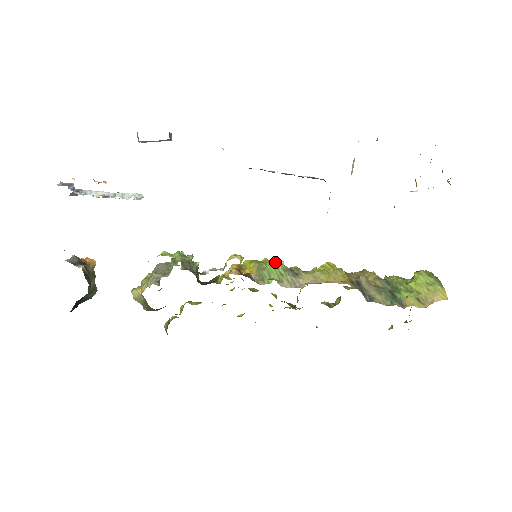
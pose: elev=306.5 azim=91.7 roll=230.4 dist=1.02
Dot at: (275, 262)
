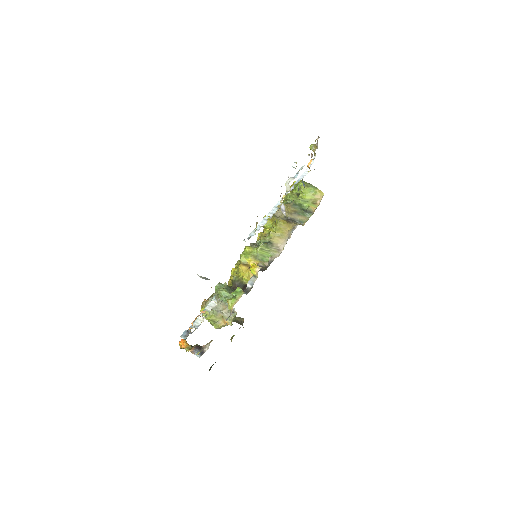
Dot at: (260, 248)
